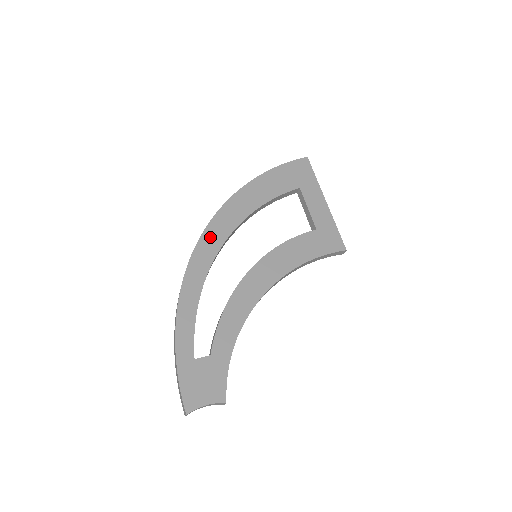
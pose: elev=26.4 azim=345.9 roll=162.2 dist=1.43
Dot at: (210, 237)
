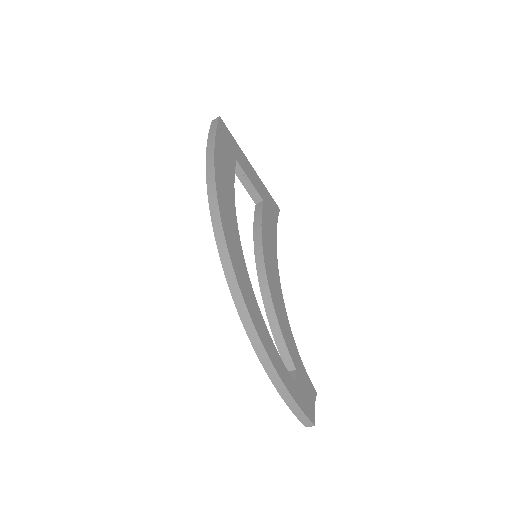
Dot at: (237, 263)
